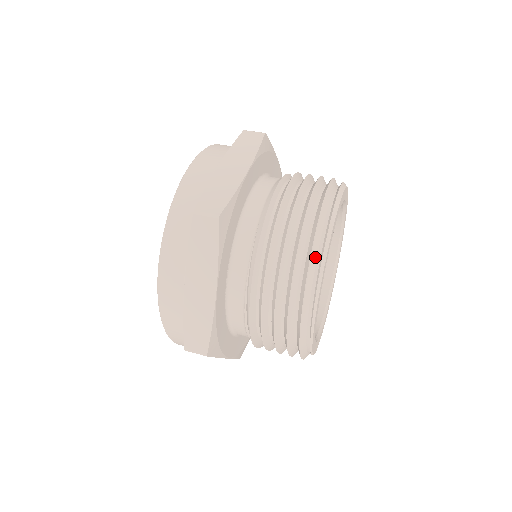
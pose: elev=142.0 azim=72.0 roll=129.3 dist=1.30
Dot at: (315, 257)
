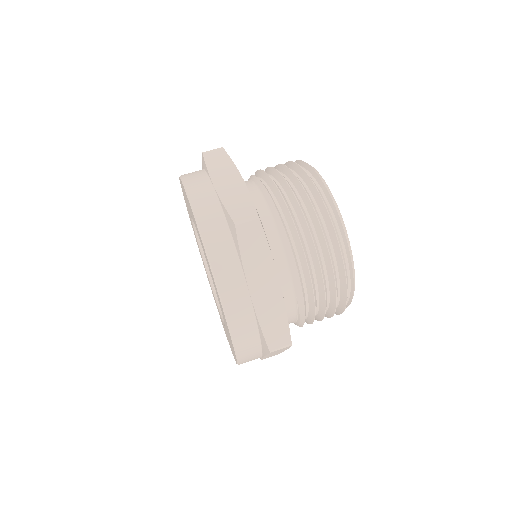
Dot at: occluded
